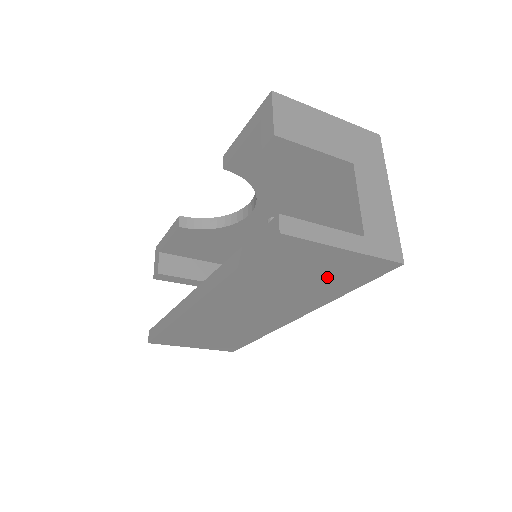
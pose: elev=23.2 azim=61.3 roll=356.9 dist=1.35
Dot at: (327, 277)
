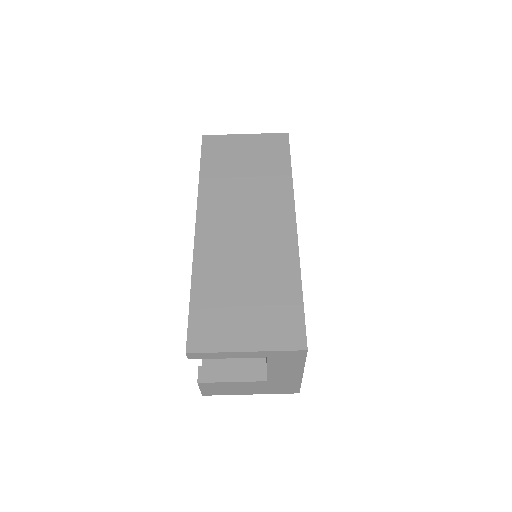
Dot at: (259, 159)
